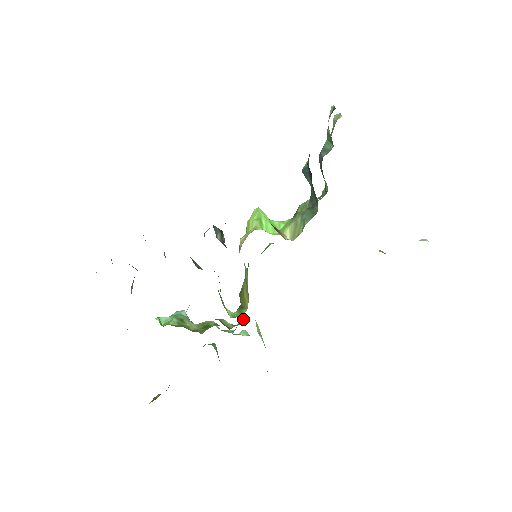
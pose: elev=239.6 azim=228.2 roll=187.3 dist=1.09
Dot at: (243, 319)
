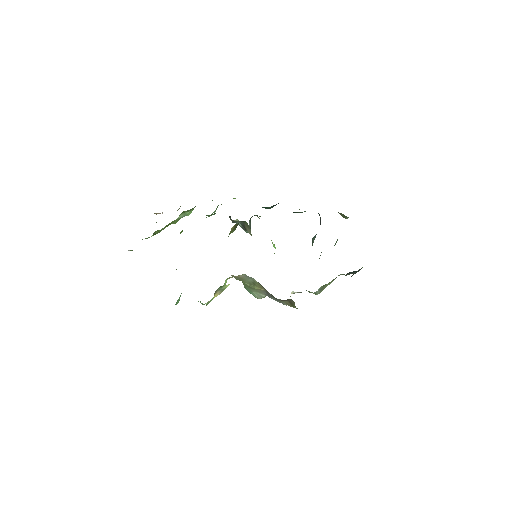
Dot at: occluded
